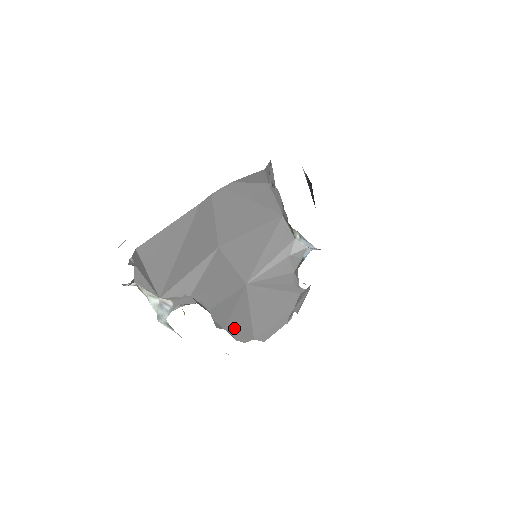
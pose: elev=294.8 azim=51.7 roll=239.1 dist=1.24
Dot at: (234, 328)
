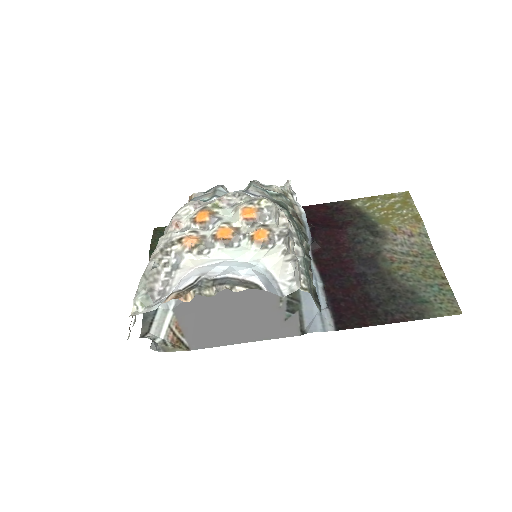
Dot at: occluded
